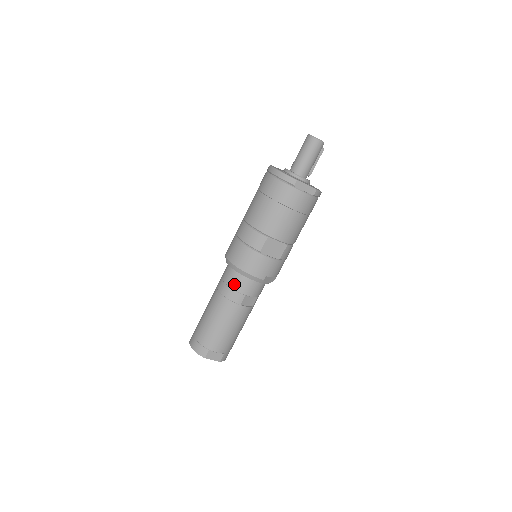
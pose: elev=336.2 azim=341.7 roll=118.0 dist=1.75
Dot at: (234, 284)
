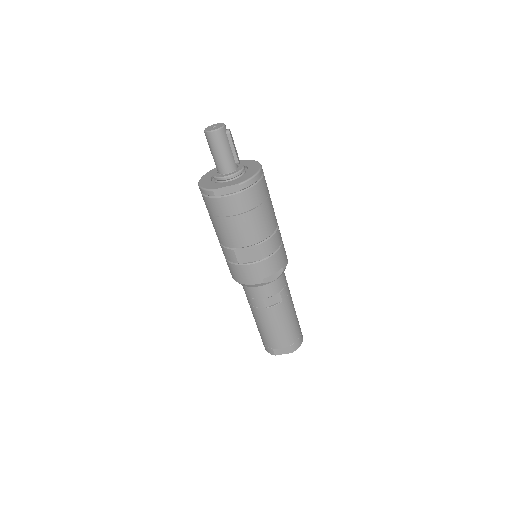
Dot at: (248, 293)
